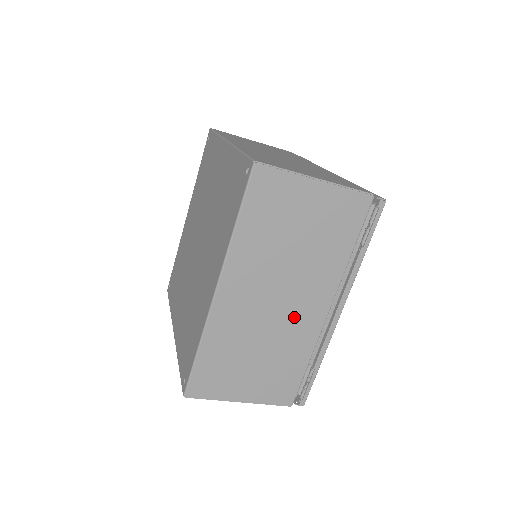
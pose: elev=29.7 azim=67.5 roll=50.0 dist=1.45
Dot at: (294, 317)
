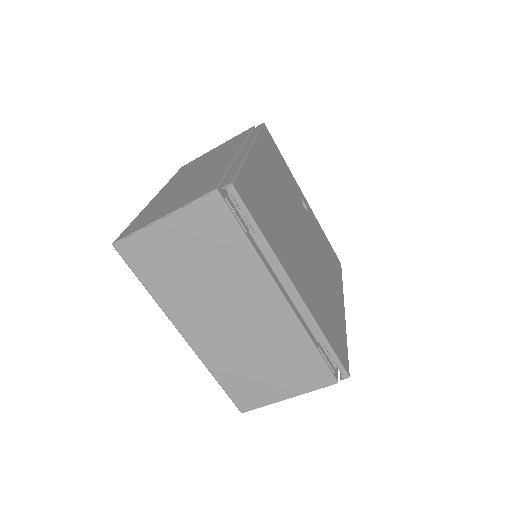
Dot at: (259, 320)
